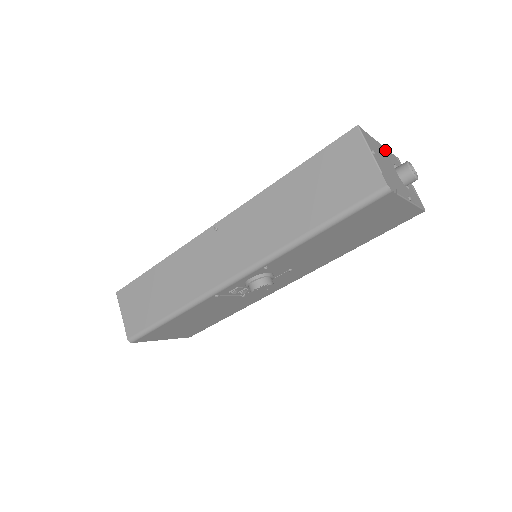
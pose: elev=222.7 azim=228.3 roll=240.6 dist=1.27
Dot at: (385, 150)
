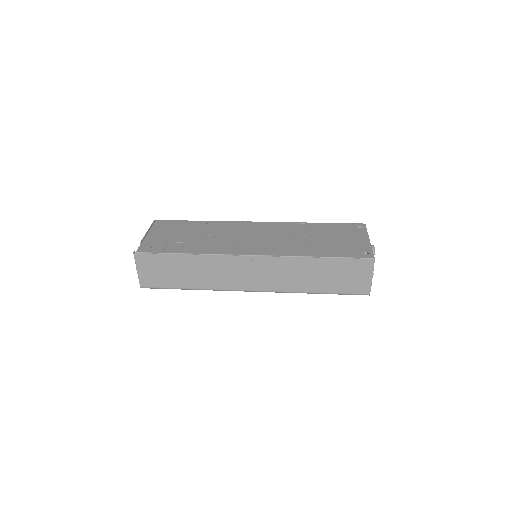
Dot at: occluded
